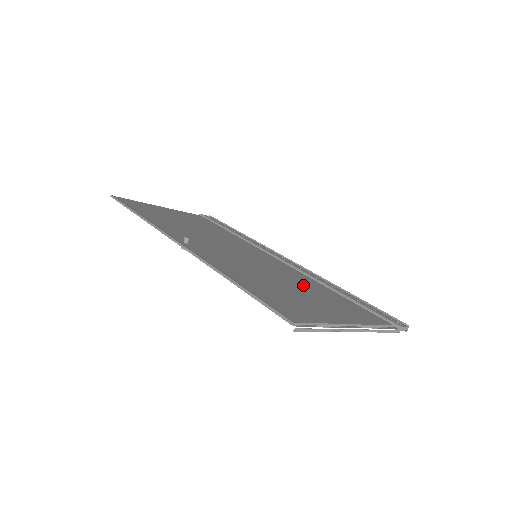
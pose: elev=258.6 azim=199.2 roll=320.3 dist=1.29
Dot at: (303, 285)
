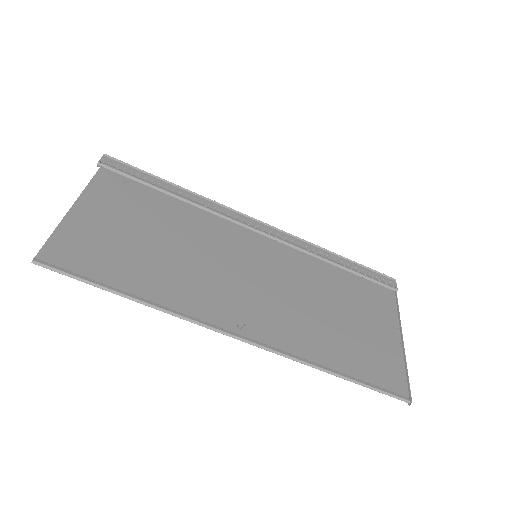
Dot at: (329, 290)
